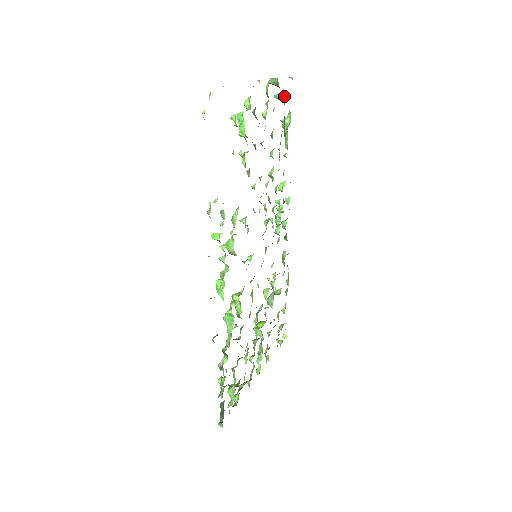
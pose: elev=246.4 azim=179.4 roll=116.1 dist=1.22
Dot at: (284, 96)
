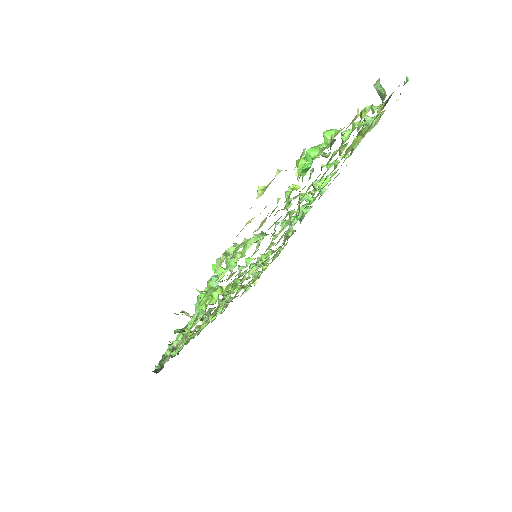
Dot at: (383, 104)
